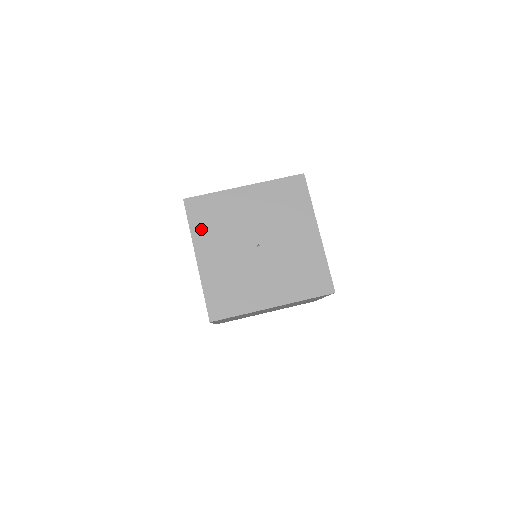
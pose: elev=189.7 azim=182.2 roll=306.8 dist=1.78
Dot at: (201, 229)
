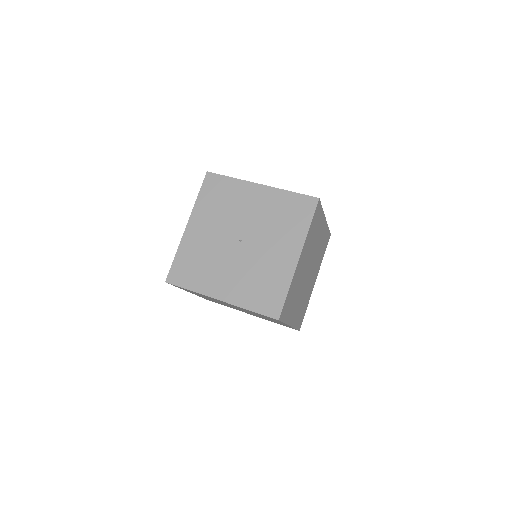
Dot at: (198, 282)
